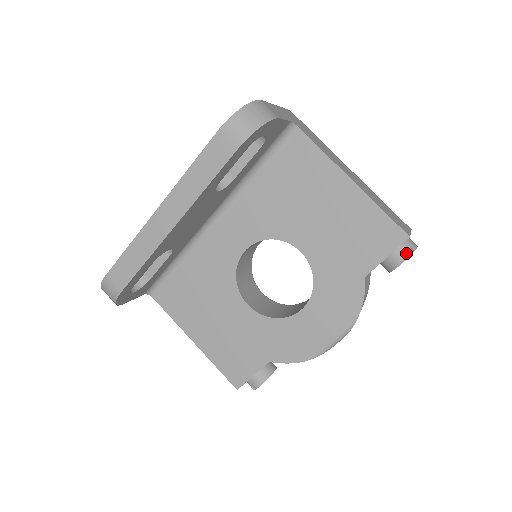
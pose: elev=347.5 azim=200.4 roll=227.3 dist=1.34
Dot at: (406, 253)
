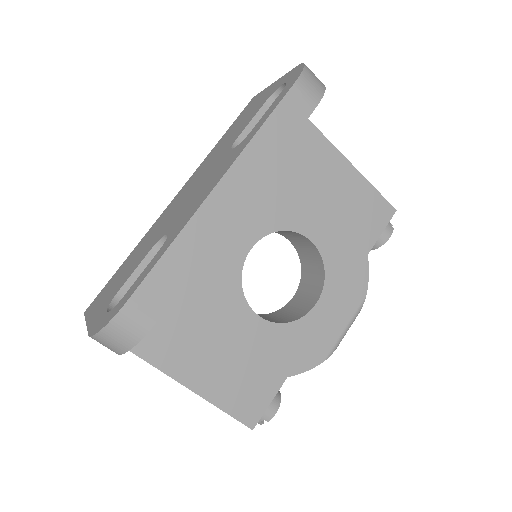
Dot at: (391, 227)
